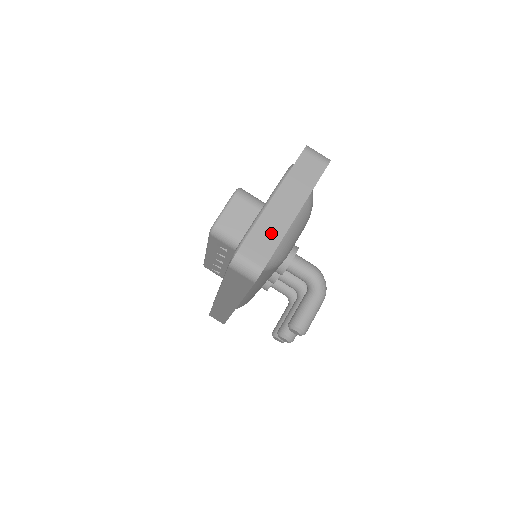
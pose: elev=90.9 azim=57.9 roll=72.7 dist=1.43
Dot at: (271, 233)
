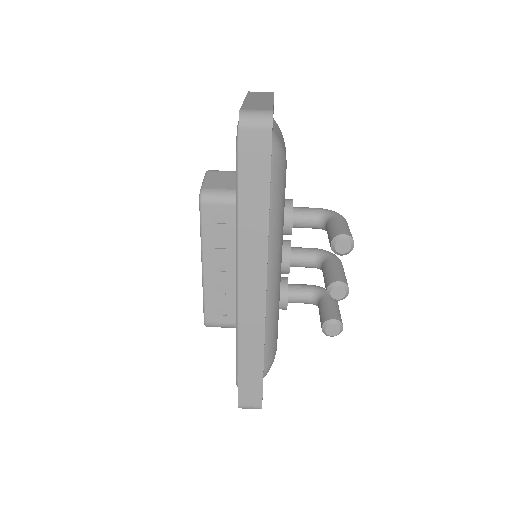
Dot at: (261, 104)
